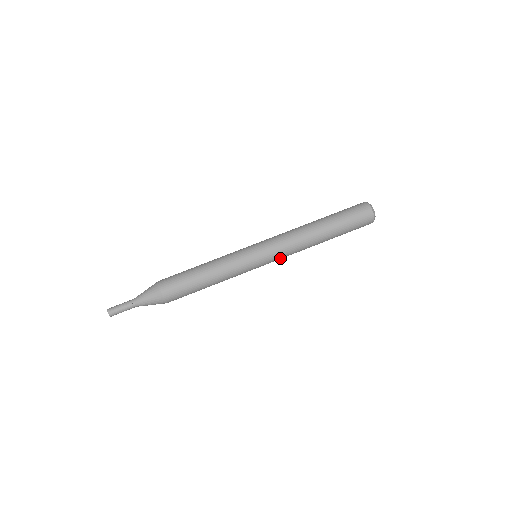
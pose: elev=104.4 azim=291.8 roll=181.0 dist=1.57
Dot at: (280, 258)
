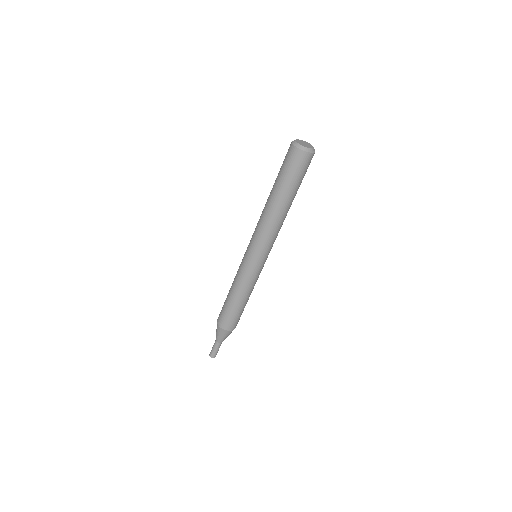
Dot at: occluded
